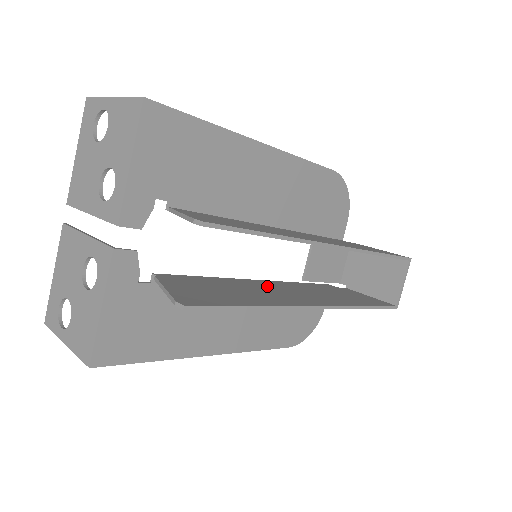
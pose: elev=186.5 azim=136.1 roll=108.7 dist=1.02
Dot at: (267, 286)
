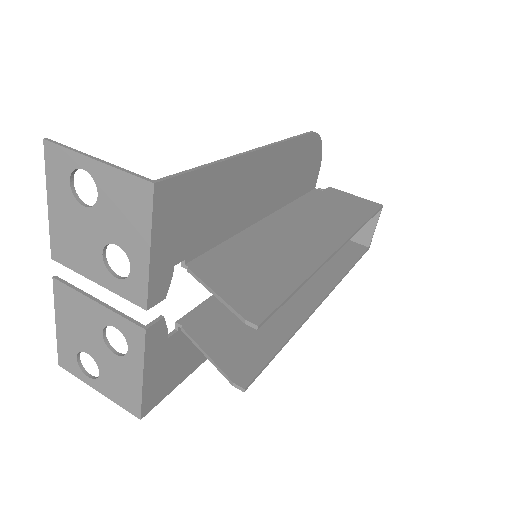
Dot at: occluded
